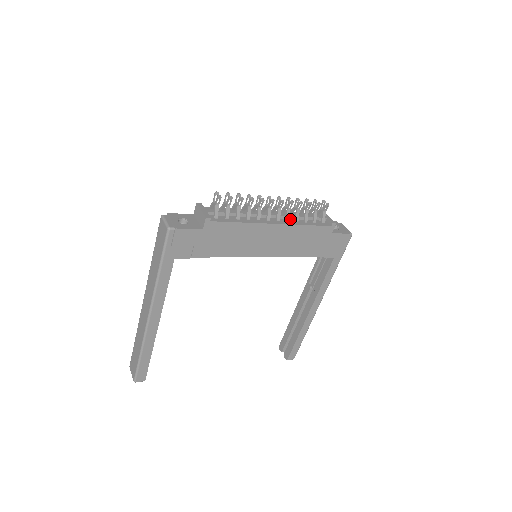
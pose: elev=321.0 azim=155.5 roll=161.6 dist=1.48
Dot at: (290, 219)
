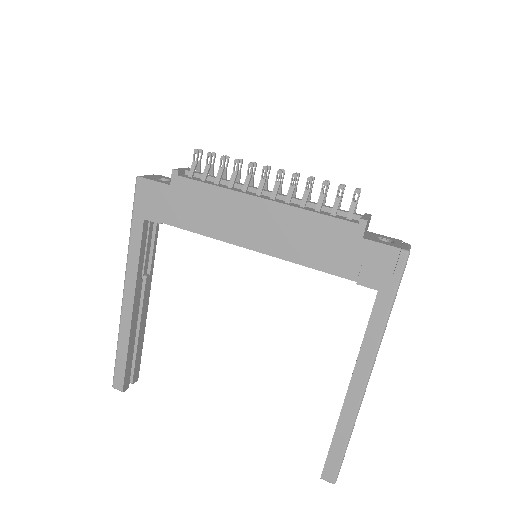
Dot at: (297, 204)
